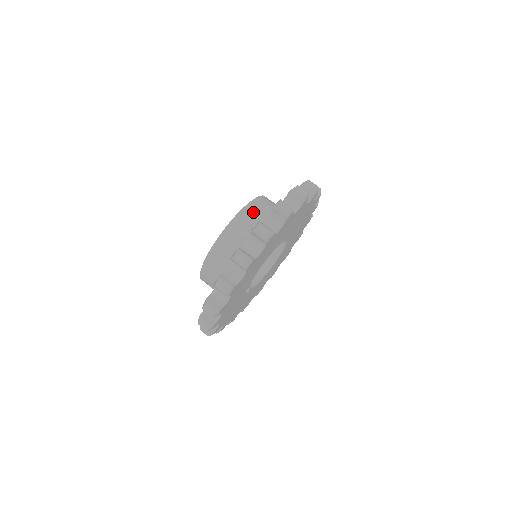
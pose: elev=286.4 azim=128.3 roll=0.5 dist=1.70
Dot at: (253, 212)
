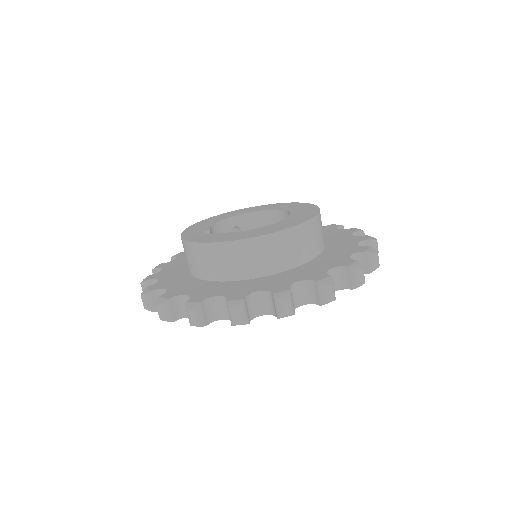
Dot at: (311, 233)
